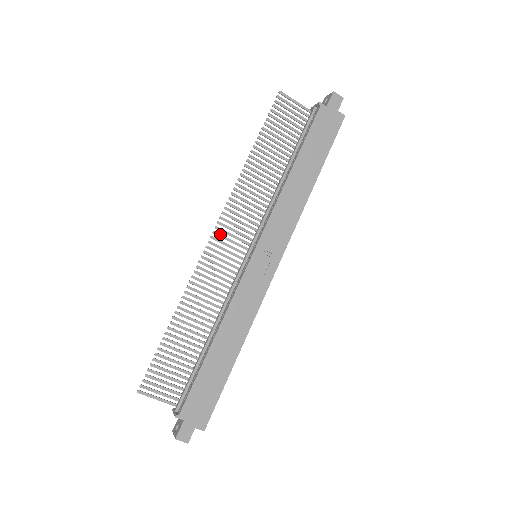
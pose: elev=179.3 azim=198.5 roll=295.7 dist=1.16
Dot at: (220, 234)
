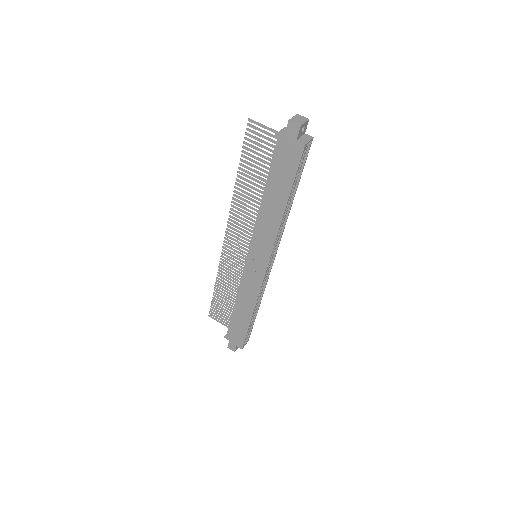
Dot at: (230, 237)
